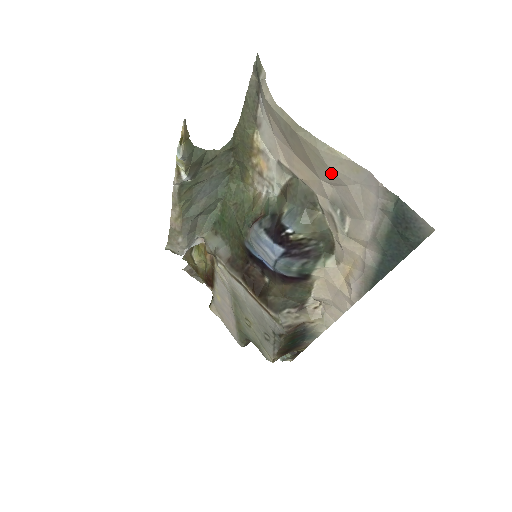
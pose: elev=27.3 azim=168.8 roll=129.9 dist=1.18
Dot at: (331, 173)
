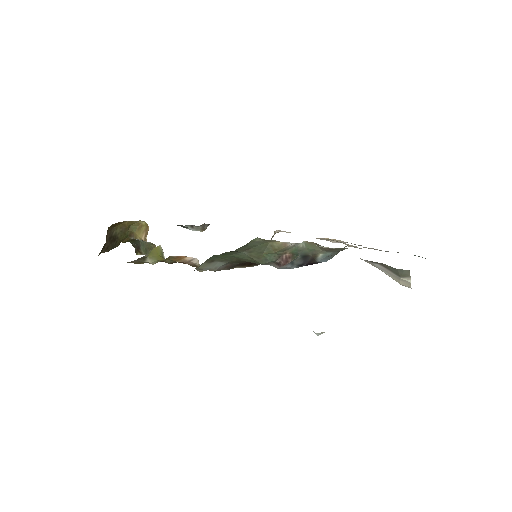
Dot at: occluded
